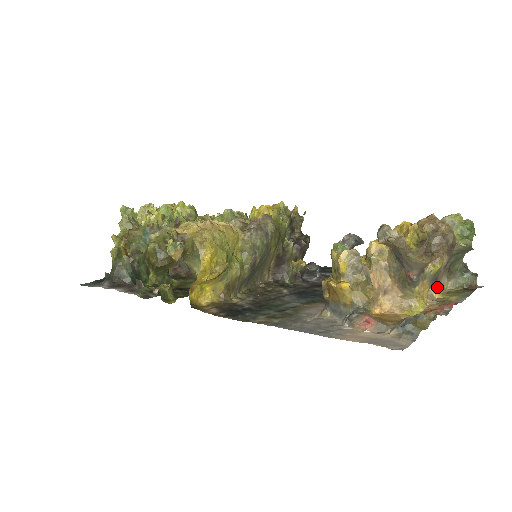
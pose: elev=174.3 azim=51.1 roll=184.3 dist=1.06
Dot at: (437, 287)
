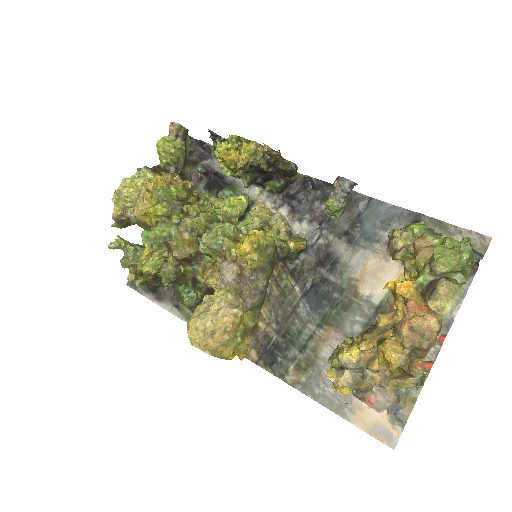
Dot at: (434, 290)
